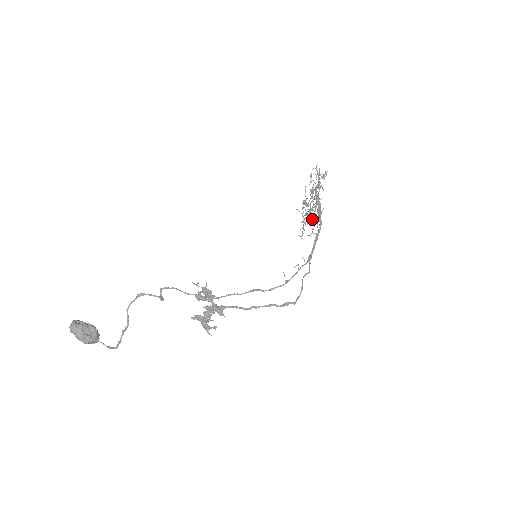
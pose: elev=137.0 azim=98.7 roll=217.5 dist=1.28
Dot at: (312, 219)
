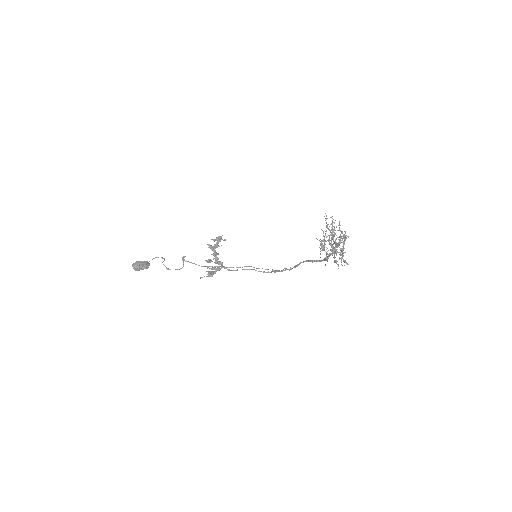
Dot at: occluded
